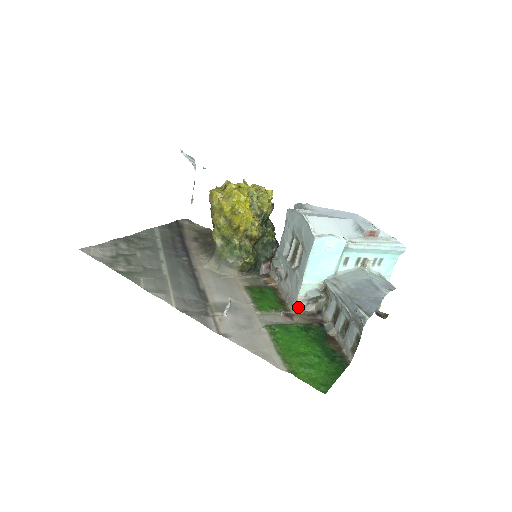
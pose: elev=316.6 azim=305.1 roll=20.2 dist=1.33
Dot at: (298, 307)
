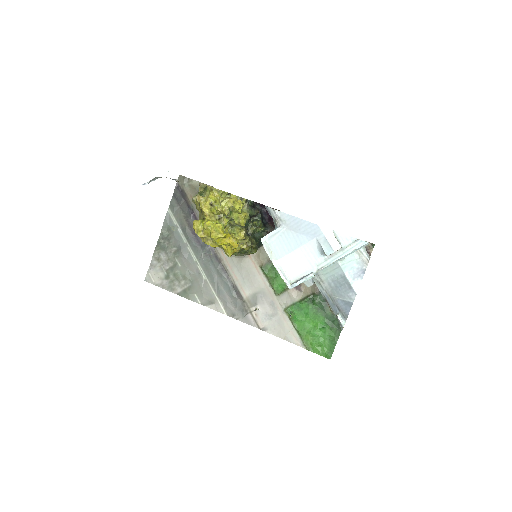
Dot at: occluded
